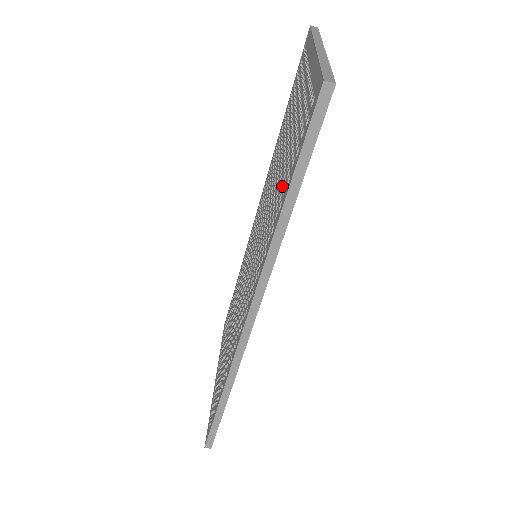
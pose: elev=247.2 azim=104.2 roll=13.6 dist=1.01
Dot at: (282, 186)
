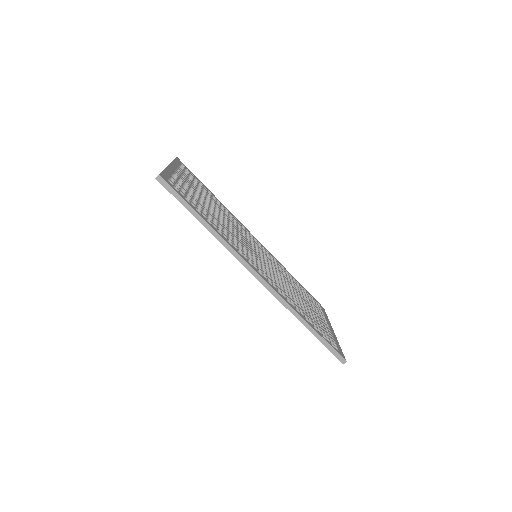
Dot at: occluded
